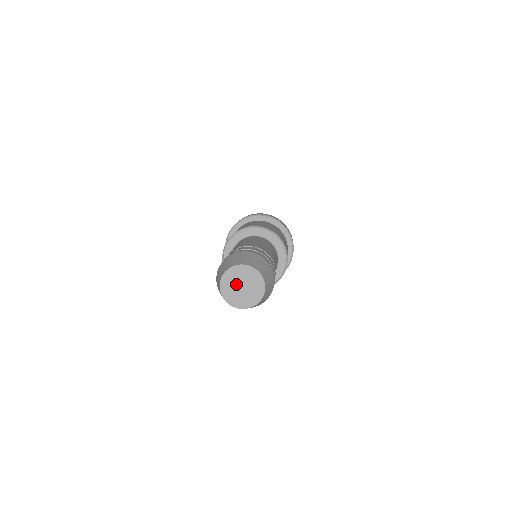
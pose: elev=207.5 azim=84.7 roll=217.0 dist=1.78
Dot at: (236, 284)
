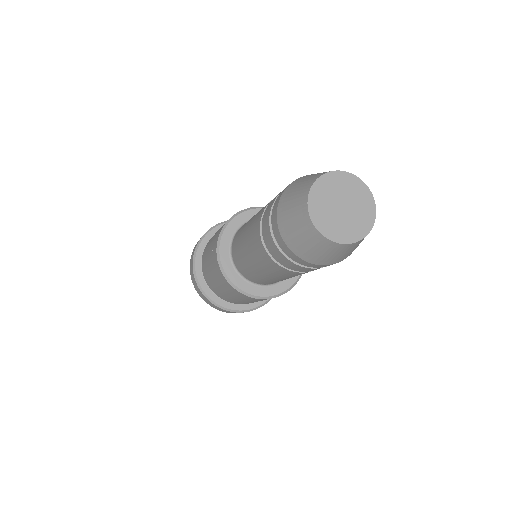
Dot at: (333, 200)
